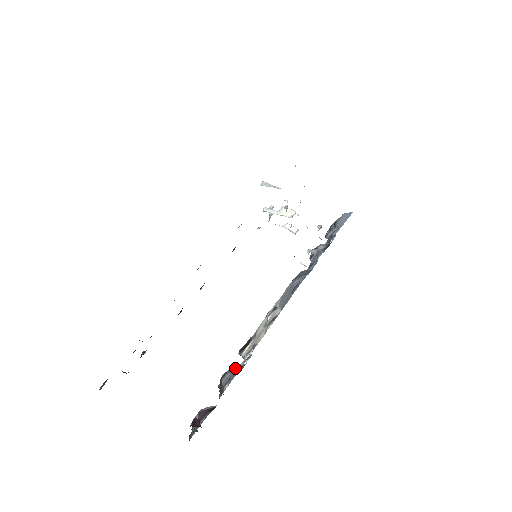
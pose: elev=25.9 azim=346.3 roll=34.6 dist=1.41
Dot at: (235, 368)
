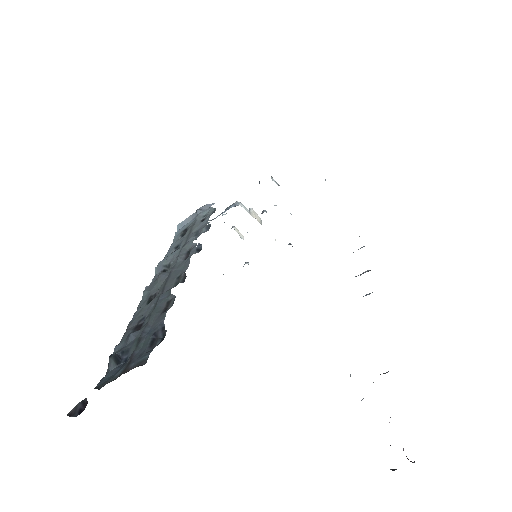
Dot at: occluded
